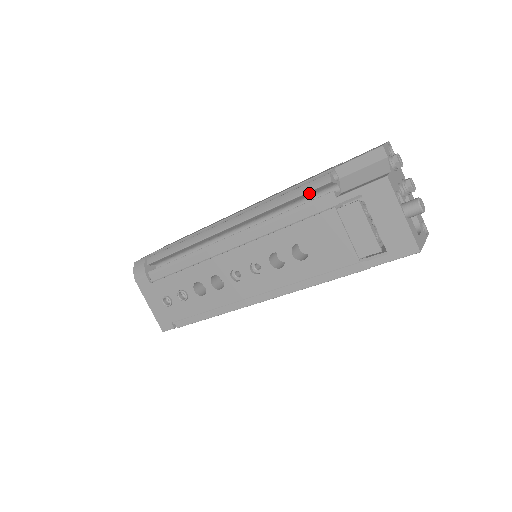
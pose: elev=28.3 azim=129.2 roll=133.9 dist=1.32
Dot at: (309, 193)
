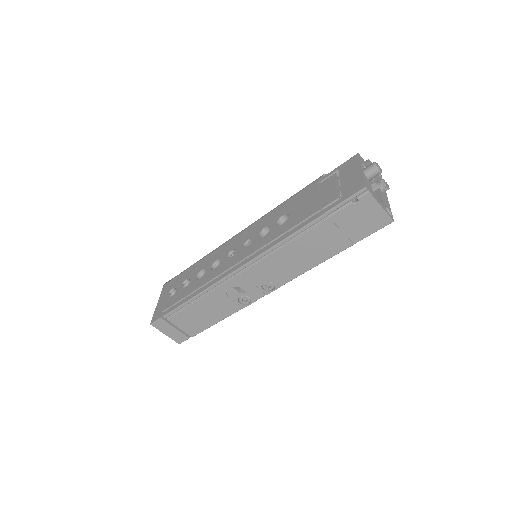
Dot at: occluded
